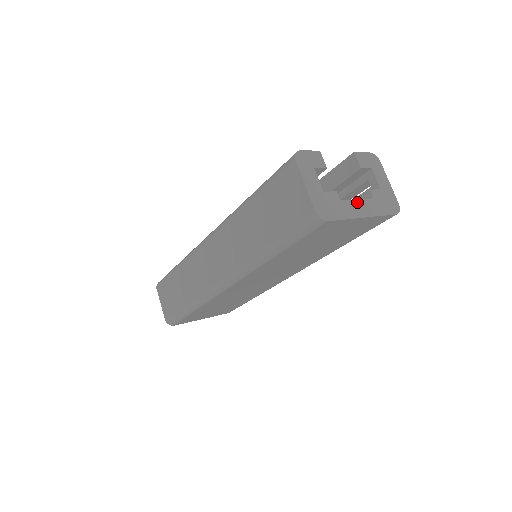
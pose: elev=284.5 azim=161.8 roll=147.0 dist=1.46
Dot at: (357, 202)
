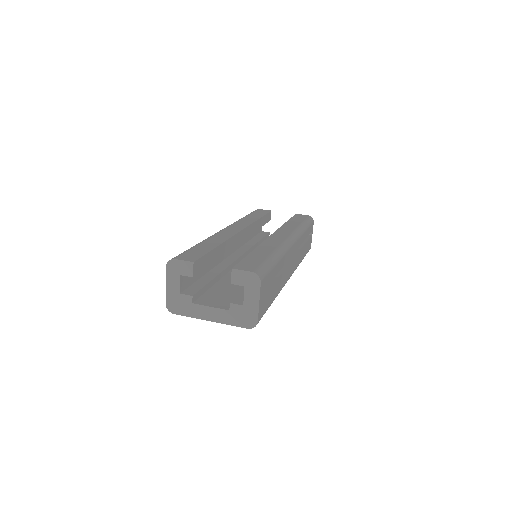
Dot at: (209, 308)
